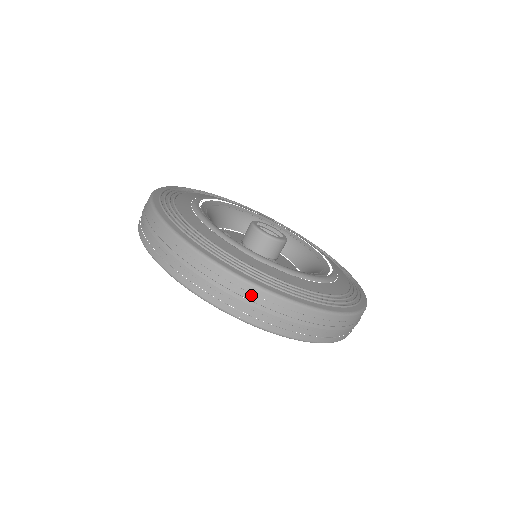
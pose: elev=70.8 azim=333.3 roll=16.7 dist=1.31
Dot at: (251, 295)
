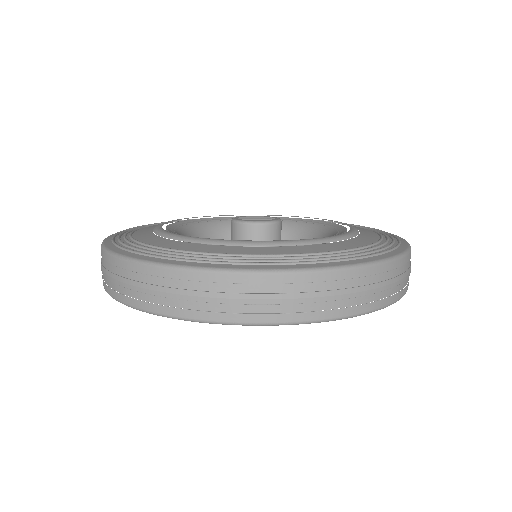
Dot at: (130, 273)
